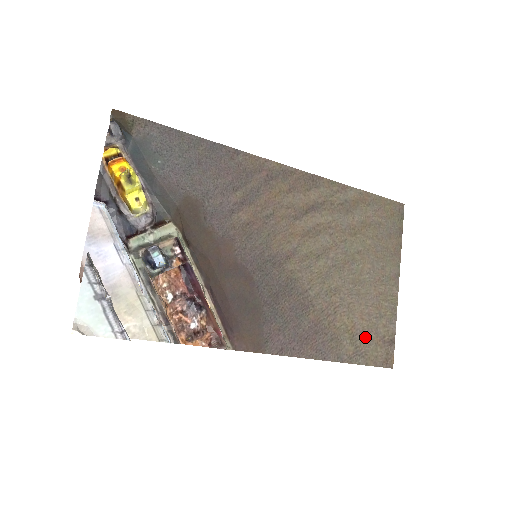
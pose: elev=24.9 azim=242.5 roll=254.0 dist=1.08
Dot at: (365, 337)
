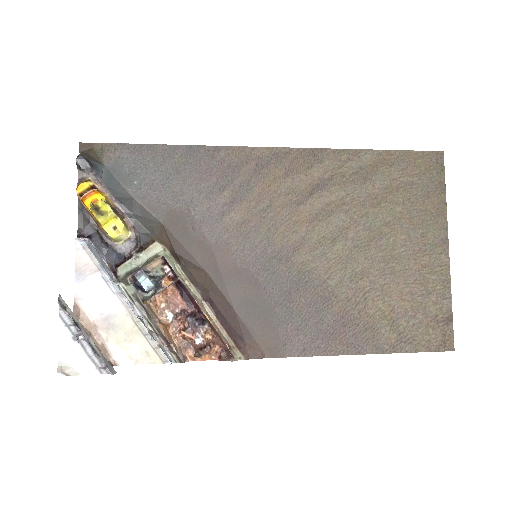
Dot at: (410, 320)
